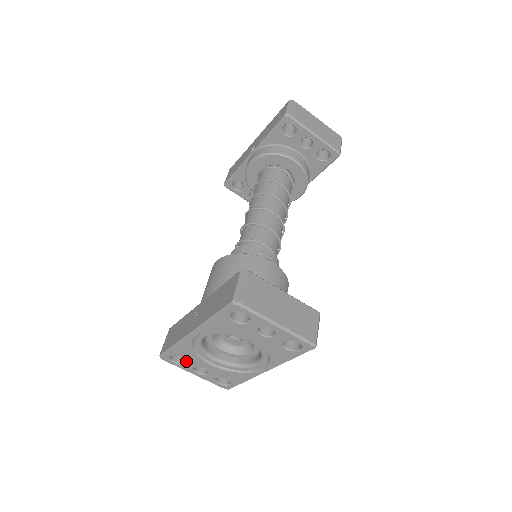
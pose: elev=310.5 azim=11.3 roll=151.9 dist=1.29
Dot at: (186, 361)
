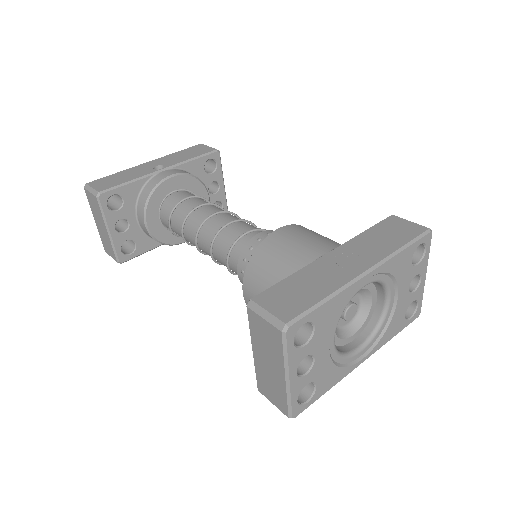
Dot at: (311, 338)
